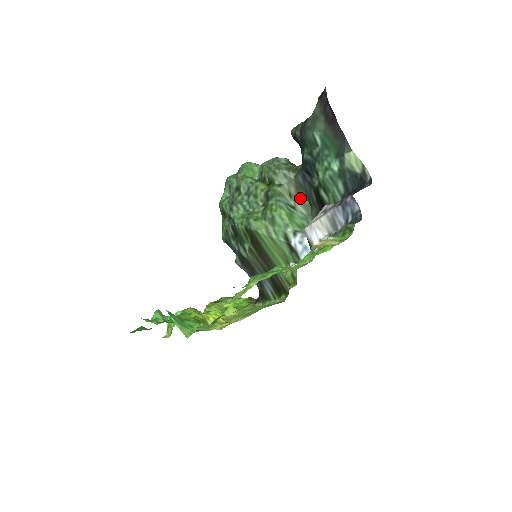
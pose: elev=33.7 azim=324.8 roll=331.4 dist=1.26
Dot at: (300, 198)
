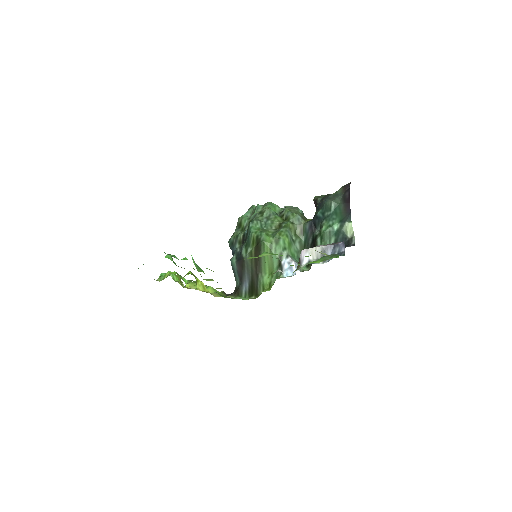
Dot at: (300, 238)
